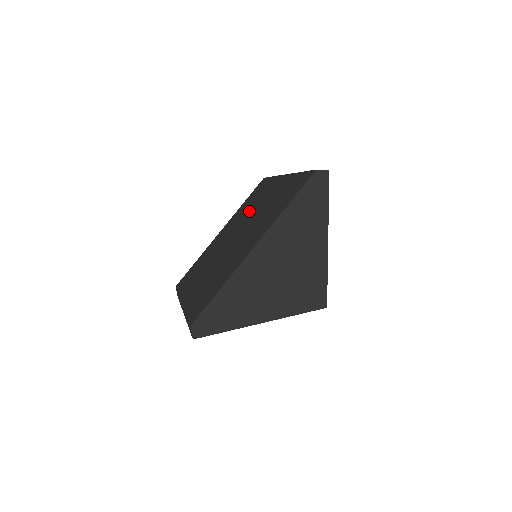
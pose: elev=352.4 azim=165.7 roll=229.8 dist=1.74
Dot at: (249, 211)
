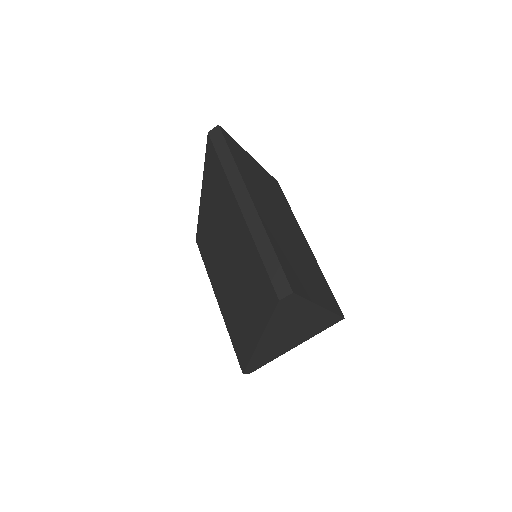
Dot at: (222, 221)
